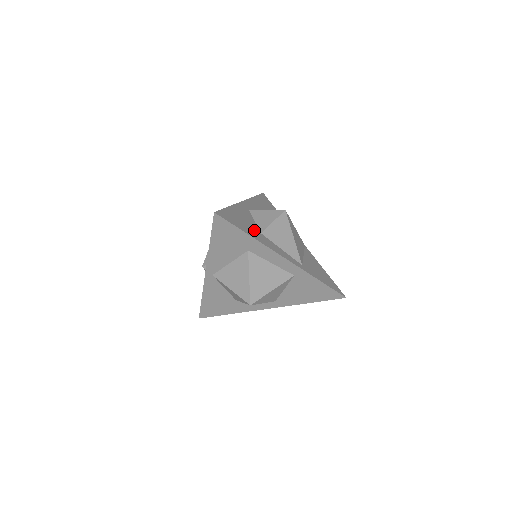
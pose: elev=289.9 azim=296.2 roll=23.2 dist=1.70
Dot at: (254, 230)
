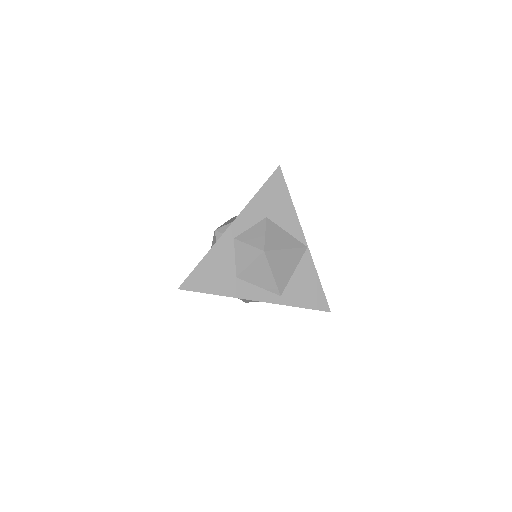
Dot at: (227, 279)
